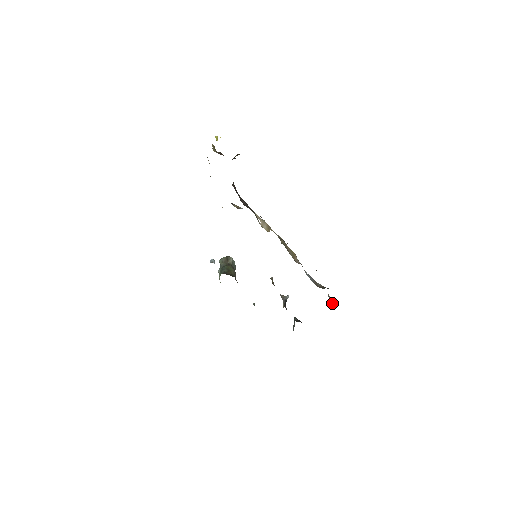
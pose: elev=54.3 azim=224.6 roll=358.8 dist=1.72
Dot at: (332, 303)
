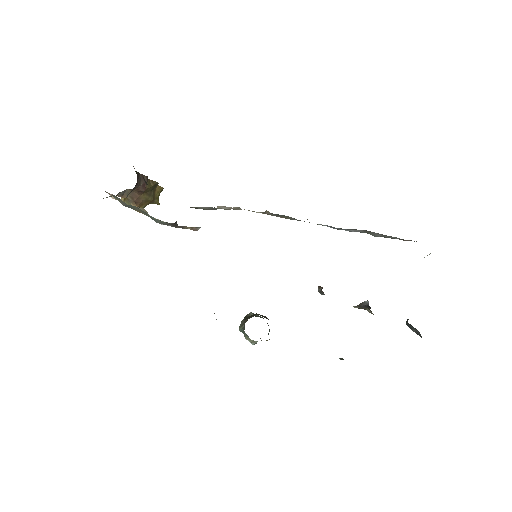
Dot at: occluded
